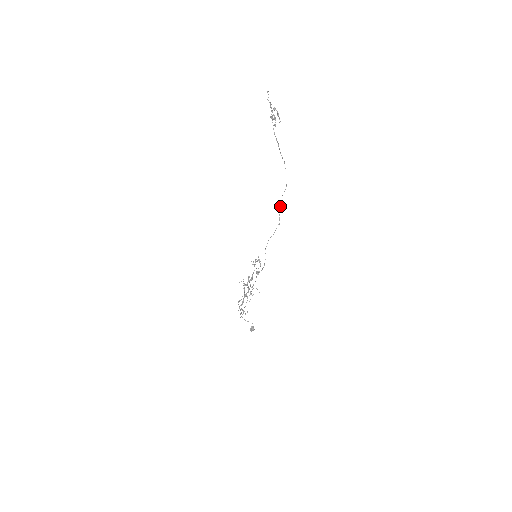
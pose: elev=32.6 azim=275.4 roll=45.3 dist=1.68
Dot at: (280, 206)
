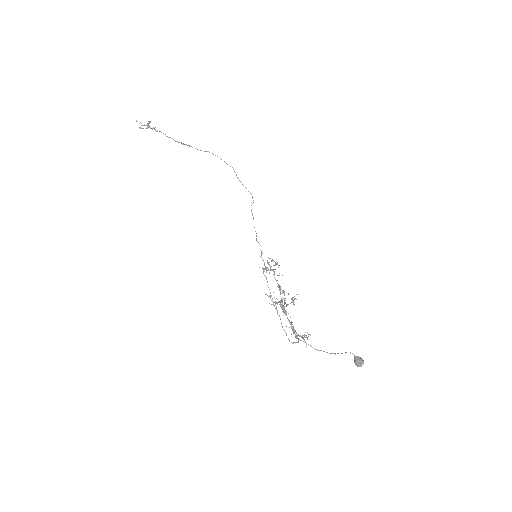
Dot at: occluded
